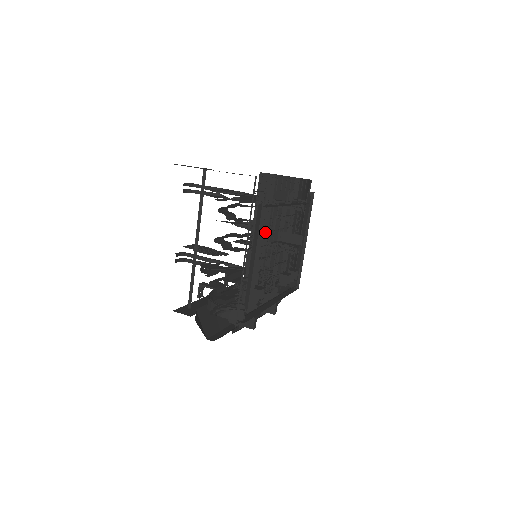
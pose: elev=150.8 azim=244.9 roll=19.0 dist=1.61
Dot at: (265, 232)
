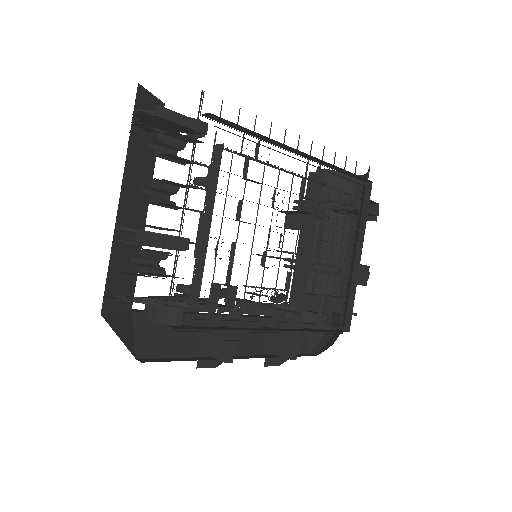
Dot at: occluded
